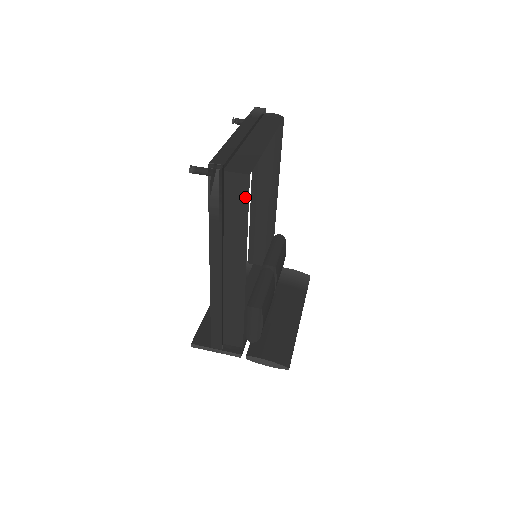
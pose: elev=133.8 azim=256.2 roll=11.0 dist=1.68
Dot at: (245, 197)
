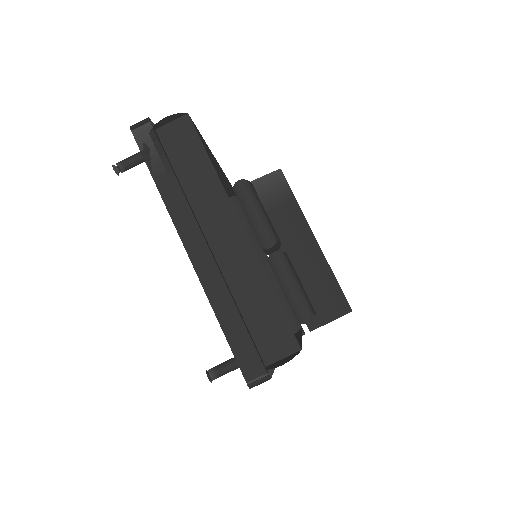
Dot at: occluded
